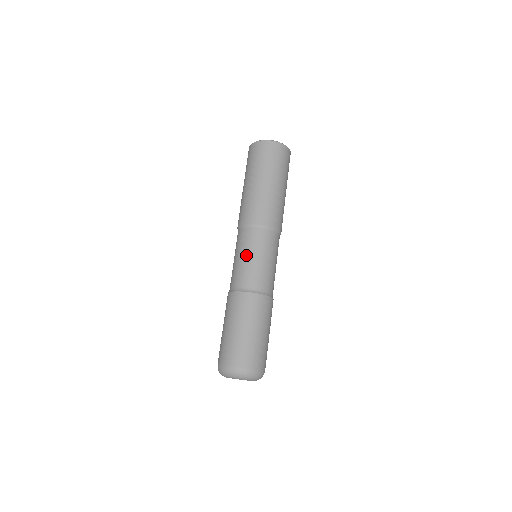
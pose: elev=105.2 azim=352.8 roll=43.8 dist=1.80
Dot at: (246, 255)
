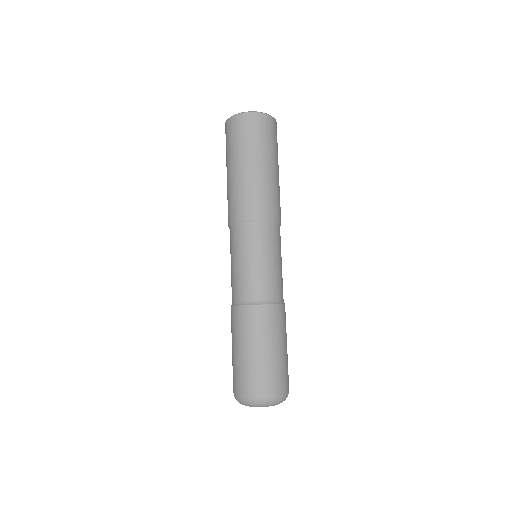
Dot at: (263, 259)
